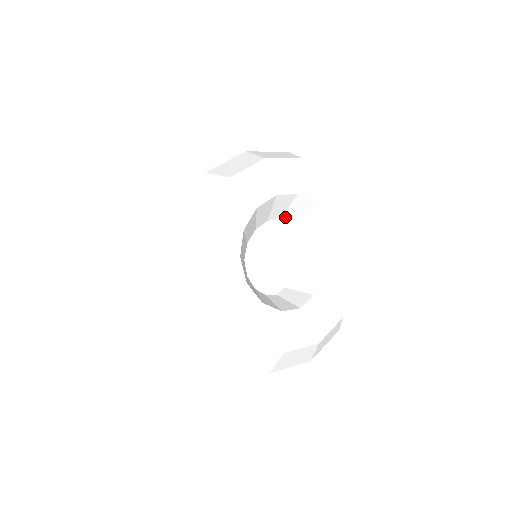
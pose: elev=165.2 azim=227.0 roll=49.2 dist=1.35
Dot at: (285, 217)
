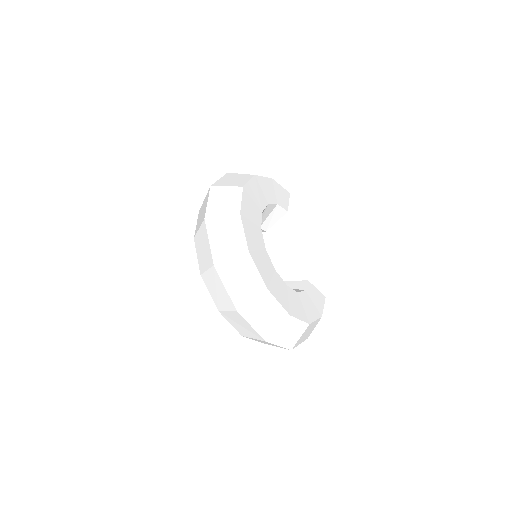
Dot at: (262, 226)
